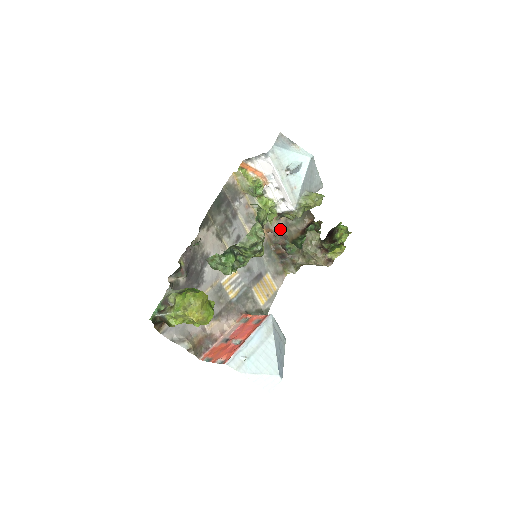
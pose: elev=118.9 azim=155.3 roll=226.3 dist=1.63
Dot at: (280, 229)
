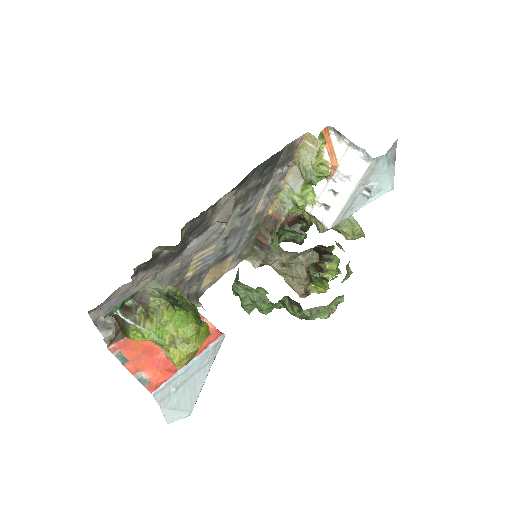
Dot at: occluded
